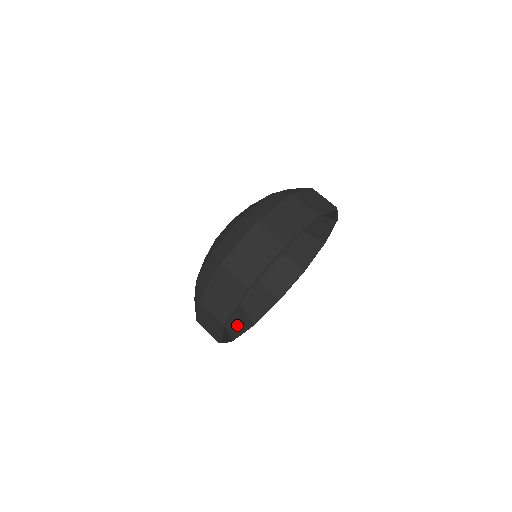
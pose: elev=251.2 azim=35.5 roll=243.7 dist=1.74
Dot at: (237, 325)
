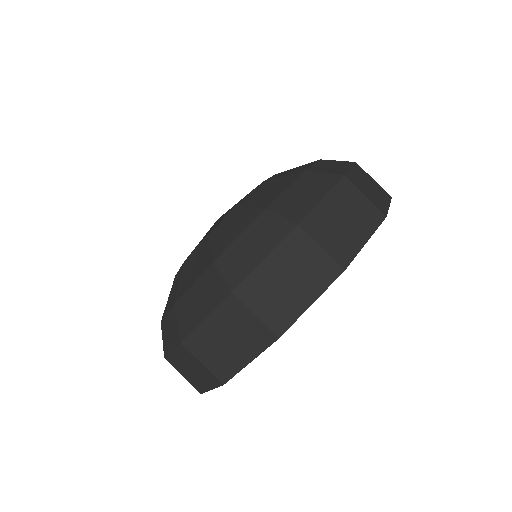
Dot at: occluded
